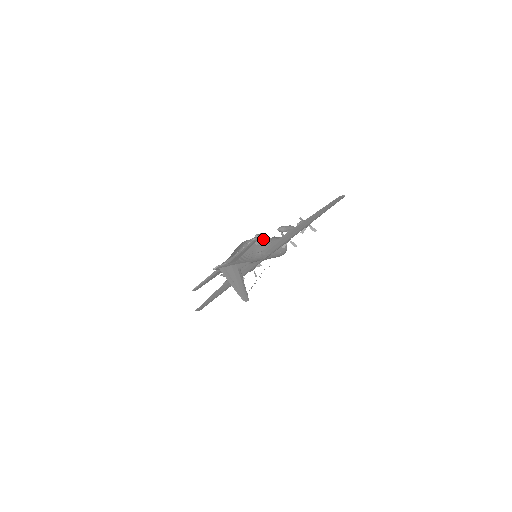
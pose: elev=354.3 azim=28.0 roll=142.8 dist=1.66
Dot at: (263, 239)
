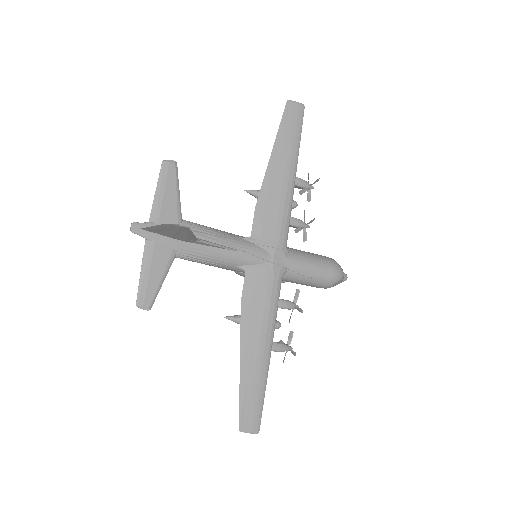
Dot at: occluded
